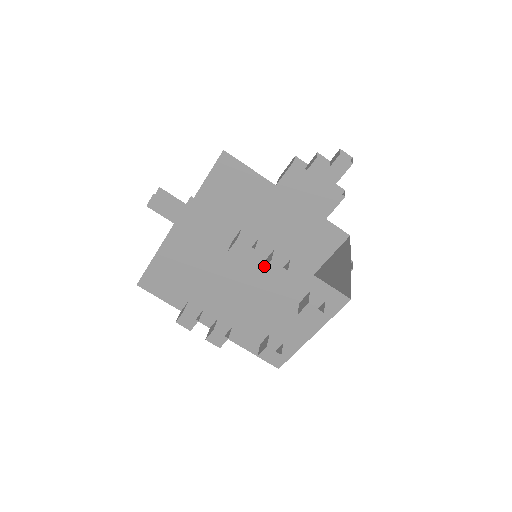
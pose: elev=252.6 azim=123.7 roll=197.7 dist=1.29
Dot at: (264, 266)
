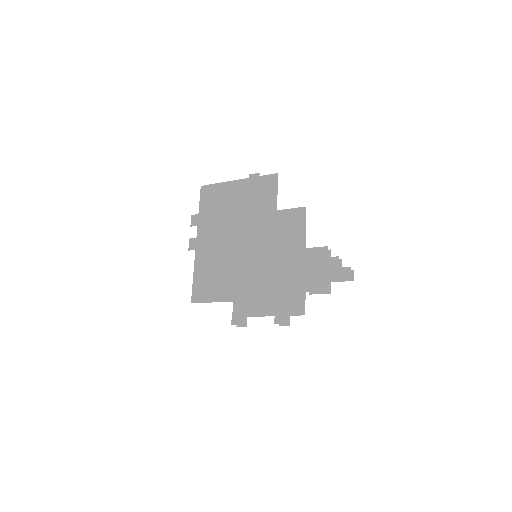
Dot at: (264, 231)
